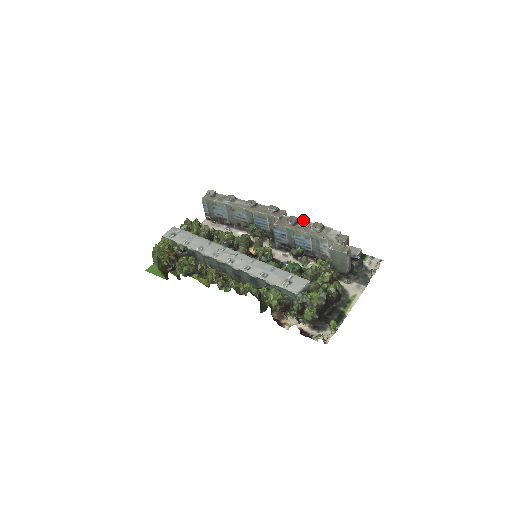
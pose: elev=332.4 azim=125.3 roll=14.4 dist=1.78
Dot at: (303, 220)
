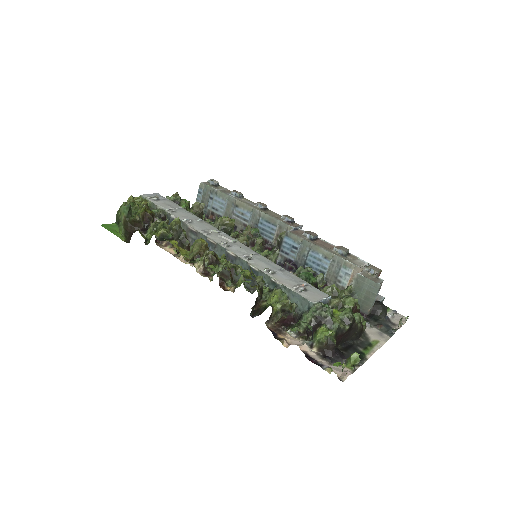
Dot at: occluded
